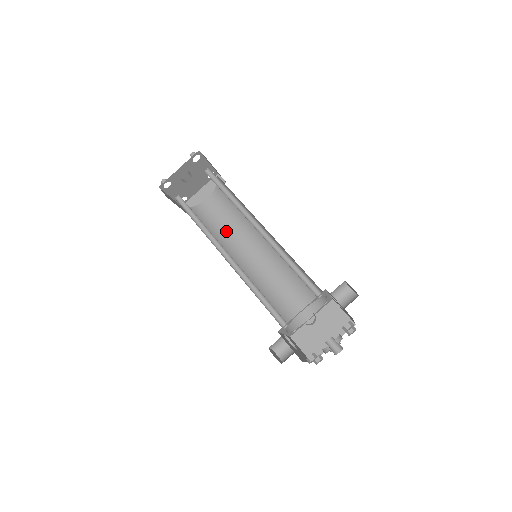
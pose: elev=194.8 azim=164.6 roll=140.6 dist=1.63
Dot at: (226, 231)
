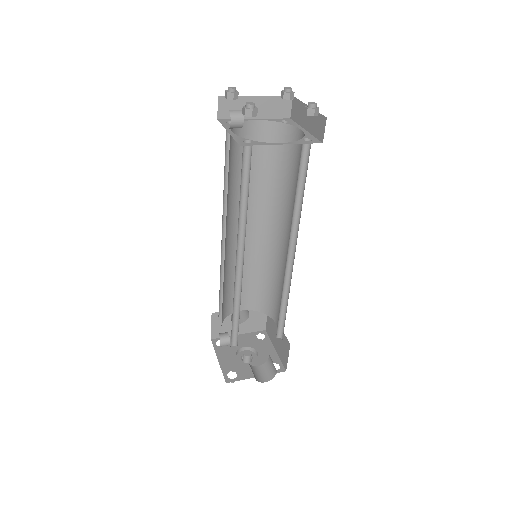
Dot at: (288, 188)
